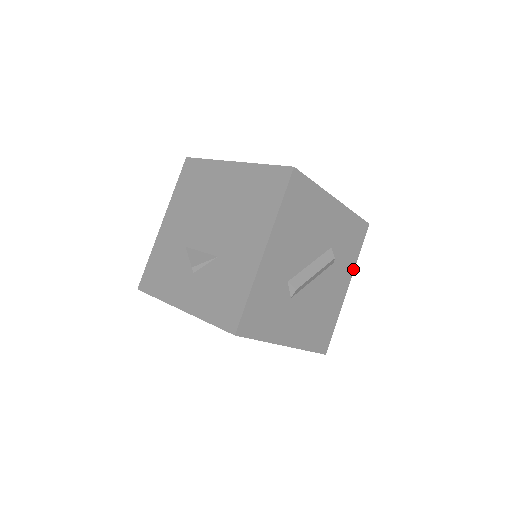
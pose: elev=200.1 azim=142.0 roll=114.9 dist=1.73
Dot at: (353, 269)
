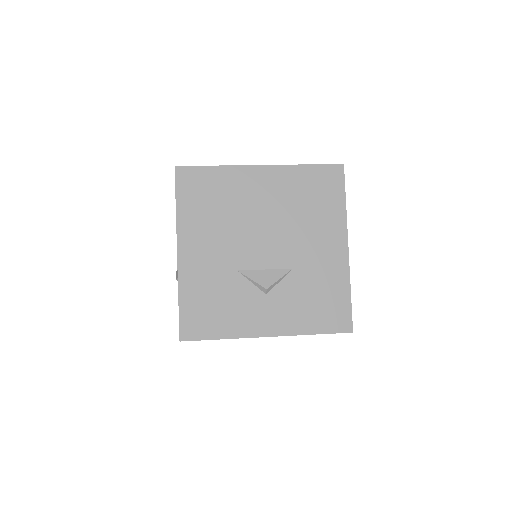
Dot at: occluded
